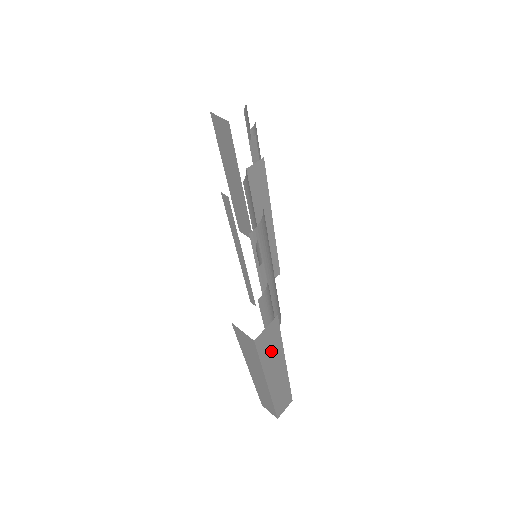
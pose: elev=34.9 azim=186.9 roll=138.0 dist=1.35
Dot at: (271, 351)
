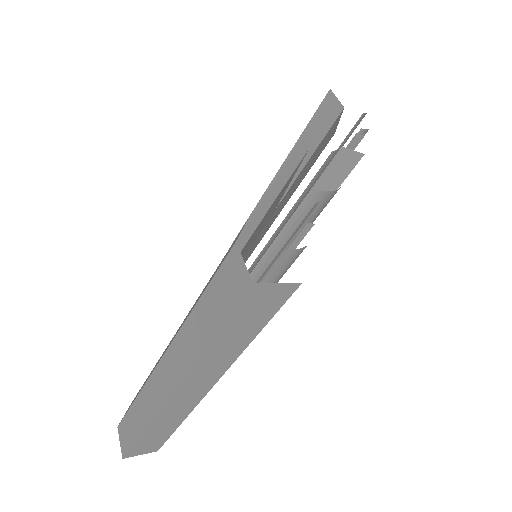
Dot at: (235, 336)
